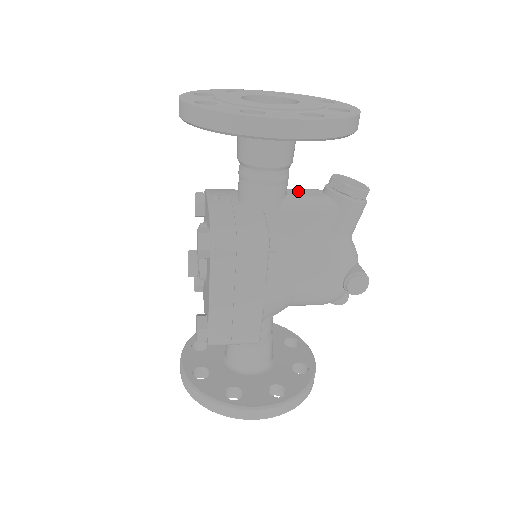
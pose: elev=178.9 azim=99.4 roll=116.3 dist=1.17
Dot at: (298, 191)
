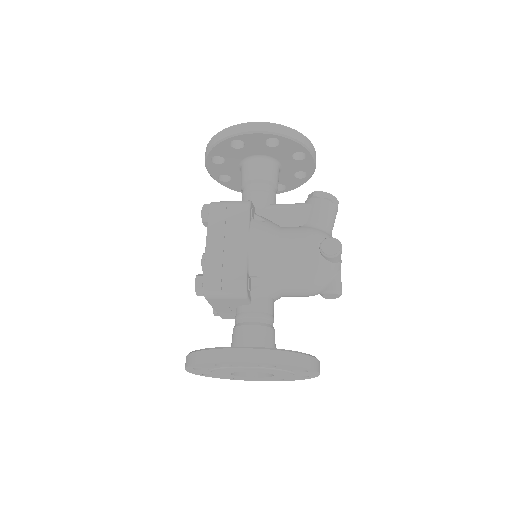
Dot at: occluded
